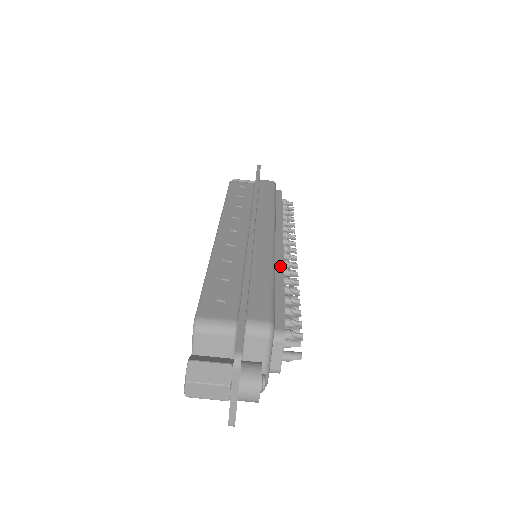
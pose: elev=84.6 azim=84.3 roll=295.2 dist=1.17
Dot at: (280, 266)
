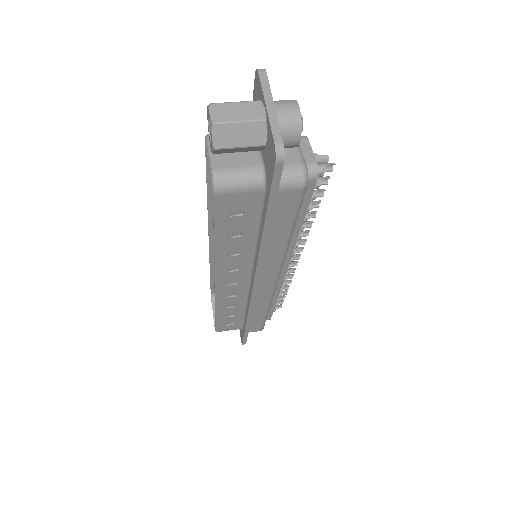
Dot at: occluded
